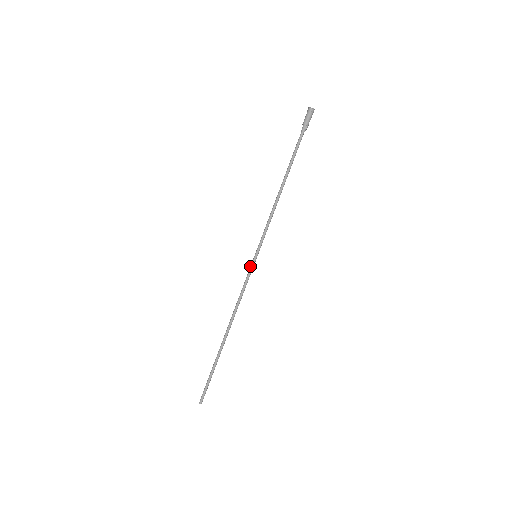
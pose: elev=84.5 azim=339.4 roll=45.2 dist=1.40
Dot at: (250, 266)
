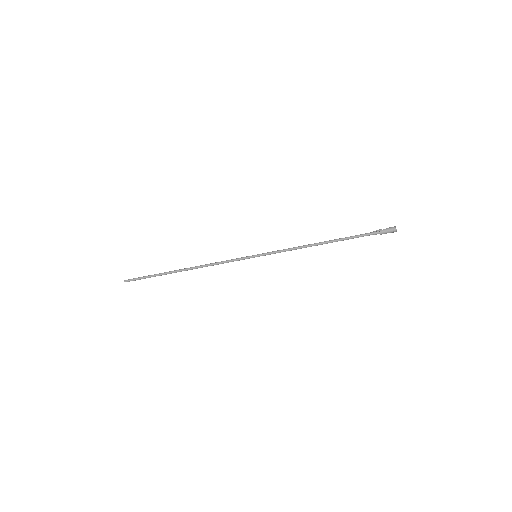
Dot at: occluded
